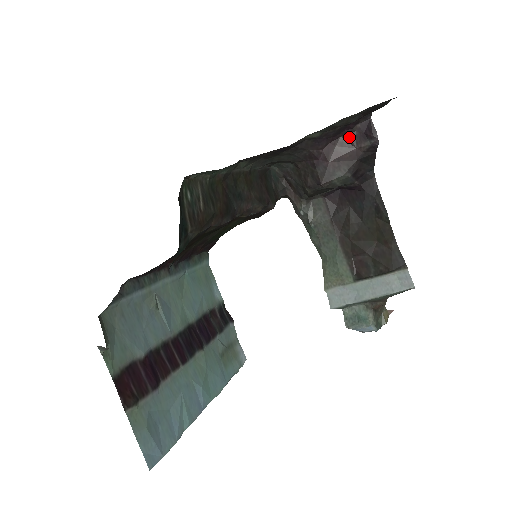
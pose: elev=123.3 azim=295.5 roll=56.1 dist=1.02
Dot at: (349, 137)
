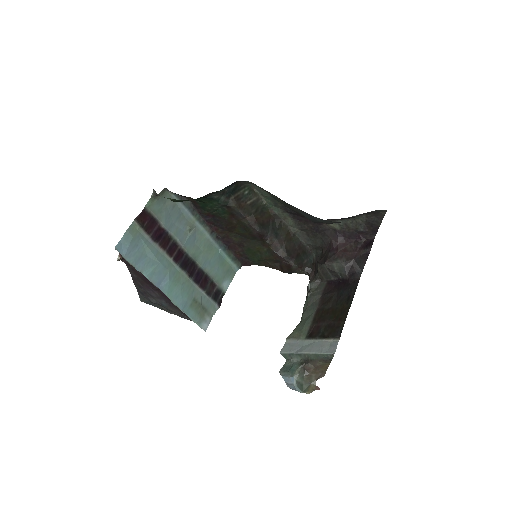
Dot at: (357, 244)
